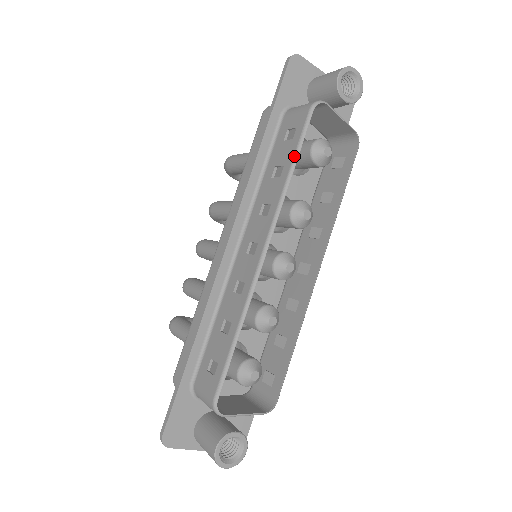
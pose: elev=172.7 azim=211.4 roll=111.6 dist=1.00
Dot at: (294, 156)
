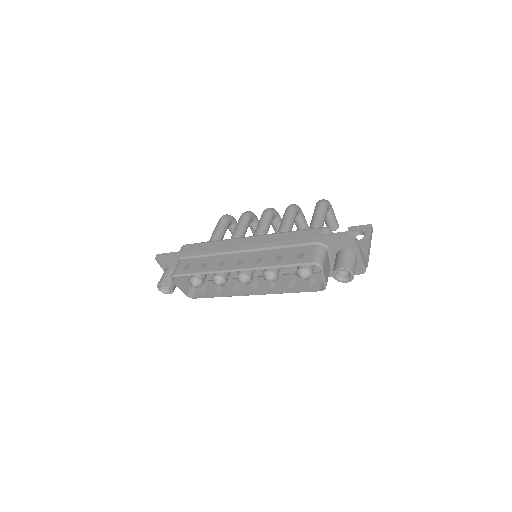
Dot at: (285, 265)
